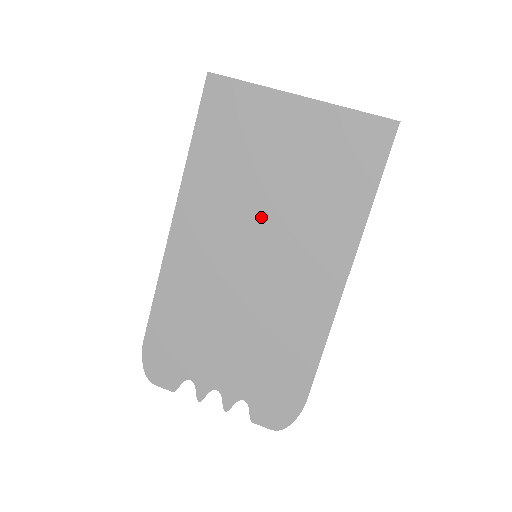
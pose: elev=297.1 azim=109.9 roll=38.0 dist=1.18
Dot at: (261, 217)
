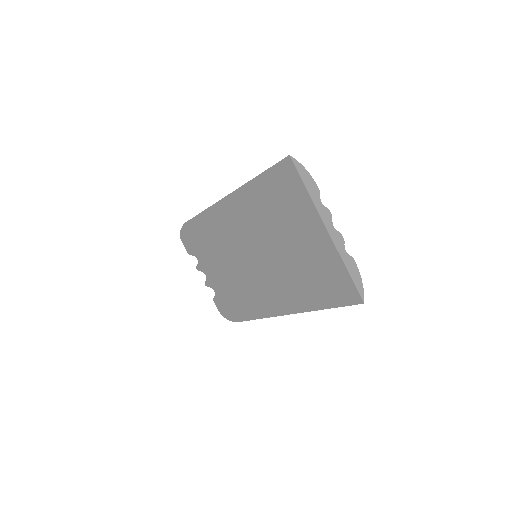
Dot at: (267, 249)
